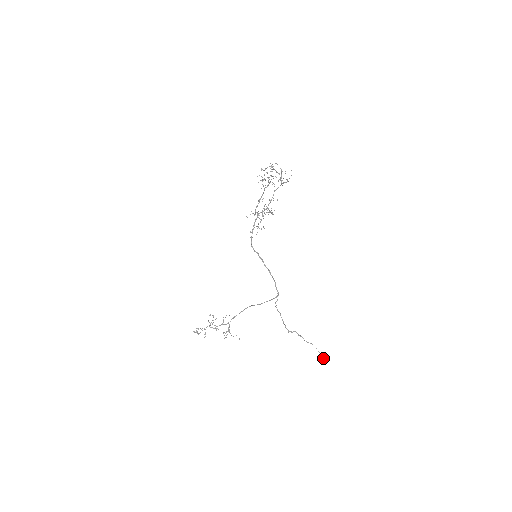
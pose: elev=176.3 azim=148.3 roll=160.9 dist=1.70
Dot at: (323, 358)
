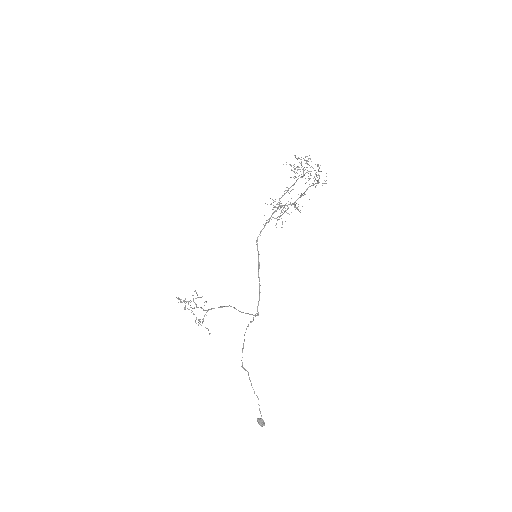
Dot at: (260, 421)
